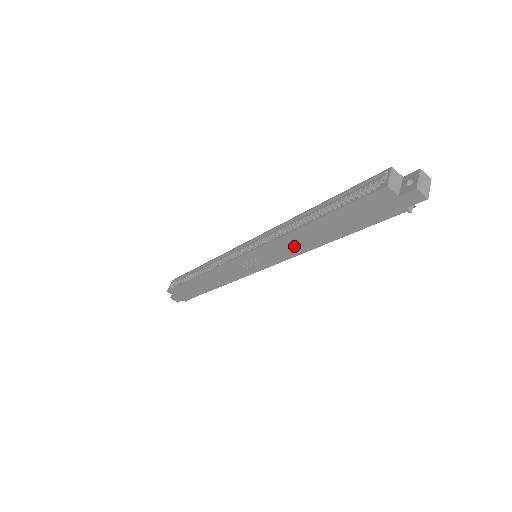
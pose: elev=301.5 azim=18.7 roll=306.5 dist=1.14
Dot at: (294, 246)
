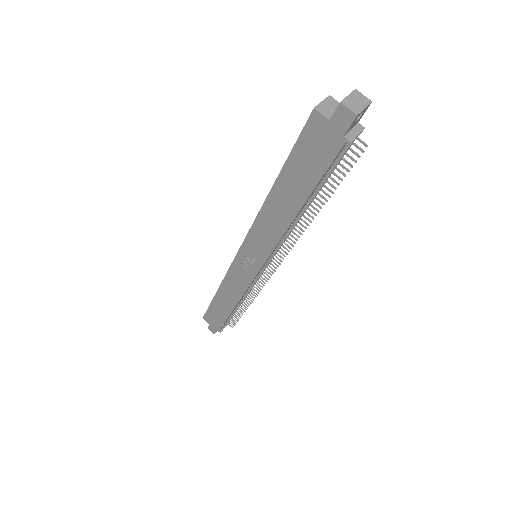
Dot at: (272, 226)
